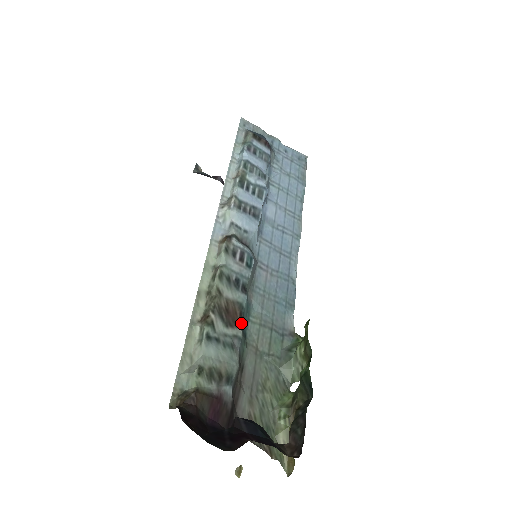
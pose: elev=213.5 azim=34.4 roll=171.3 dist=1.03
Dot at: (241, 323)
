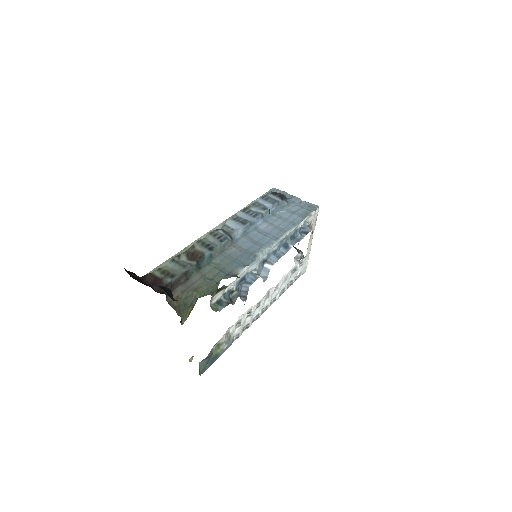
Dot at: (199, 261)
